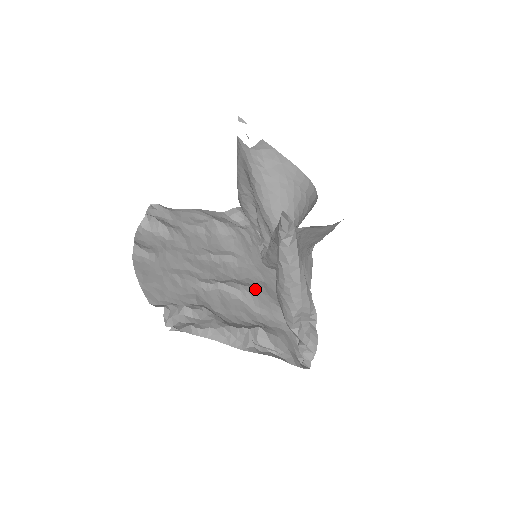
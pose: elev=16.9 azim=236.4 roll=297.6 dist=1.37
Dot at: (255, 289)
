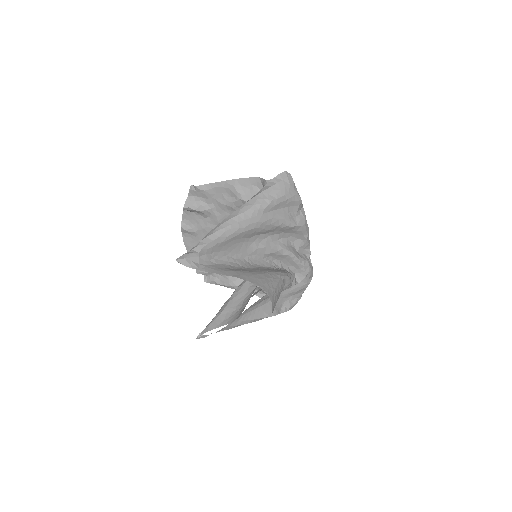
Dot at: occluded
